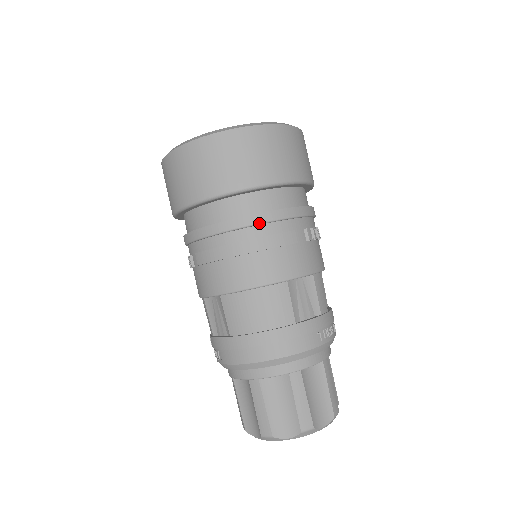
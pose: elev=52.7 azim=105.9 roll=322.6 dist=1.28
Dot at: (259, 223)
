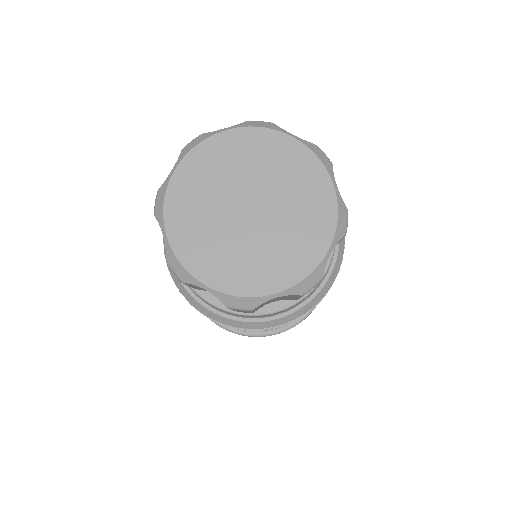
Dot at: occluded
